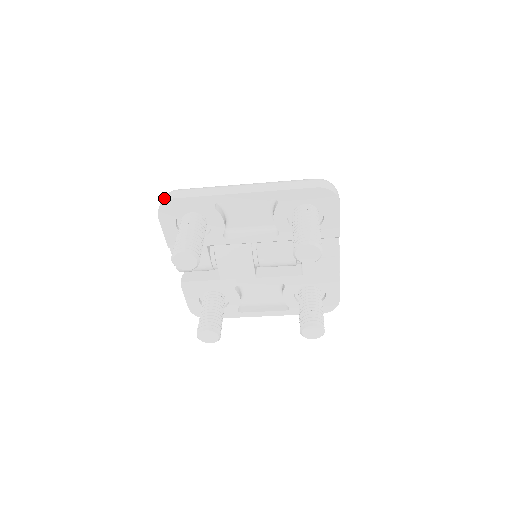
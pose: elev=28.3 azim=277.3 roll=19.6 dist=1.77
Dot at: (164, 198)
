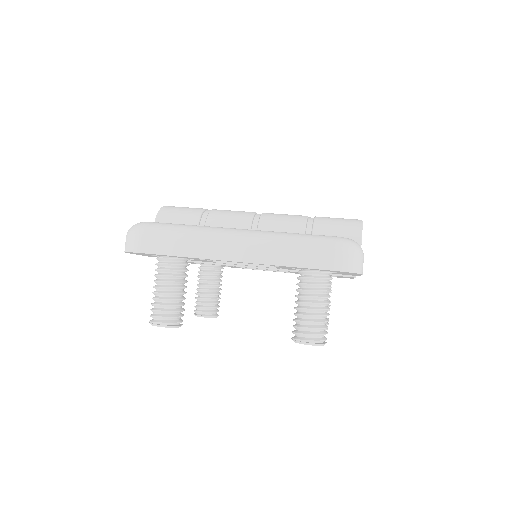
Dot at: (129, 242)
